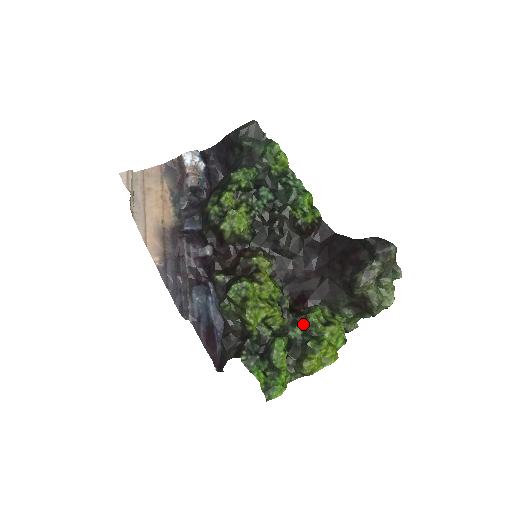
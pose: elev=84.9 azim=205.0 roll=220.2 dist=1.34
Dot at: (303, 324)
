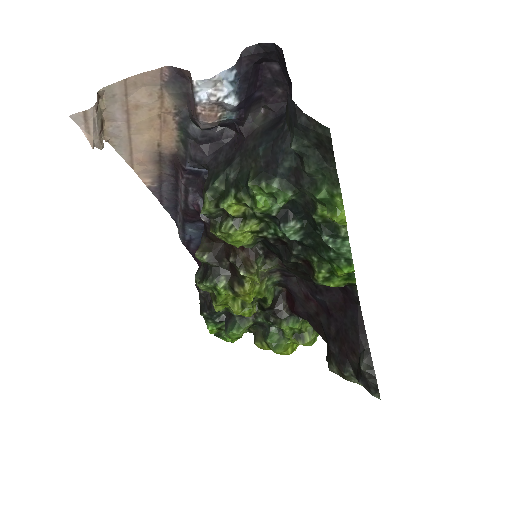
Dot at: occluded
